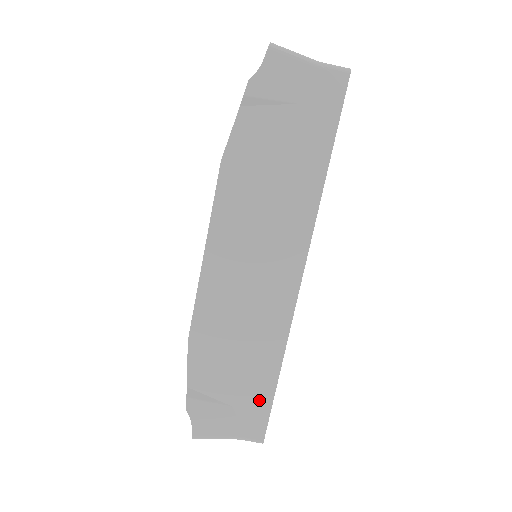
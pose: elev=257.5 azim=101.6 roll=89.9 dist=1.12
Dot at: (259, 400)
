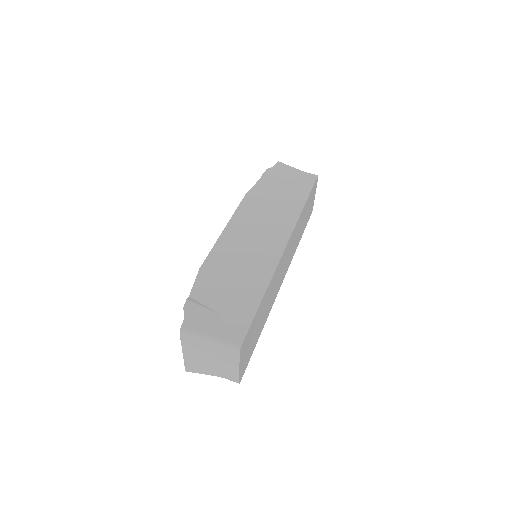
Dot at: (244, 313)
